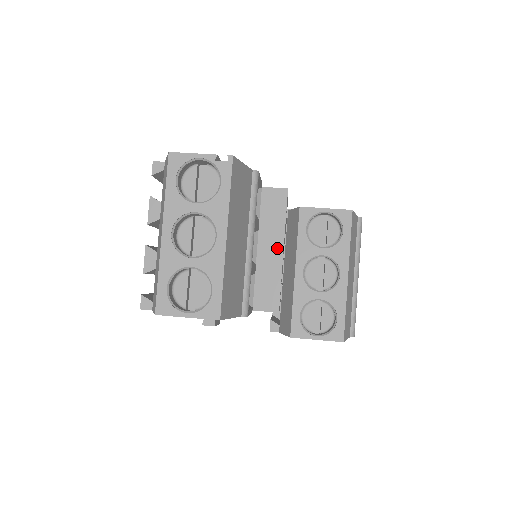
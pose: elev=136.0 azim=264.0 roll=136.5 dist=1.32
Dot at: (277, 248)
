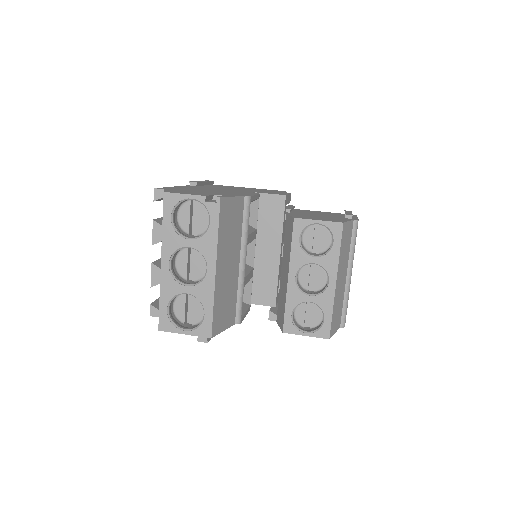
Dot at: (275, 250)
